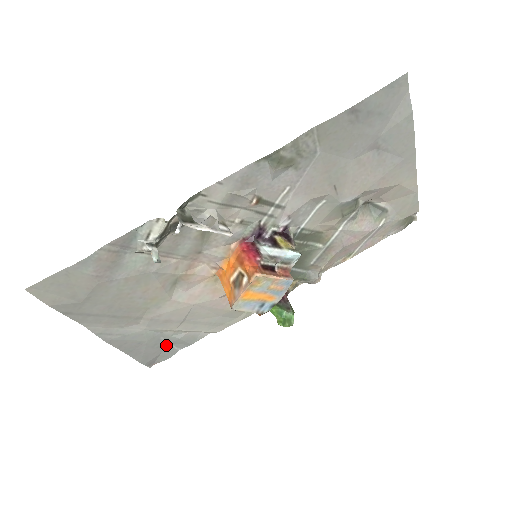
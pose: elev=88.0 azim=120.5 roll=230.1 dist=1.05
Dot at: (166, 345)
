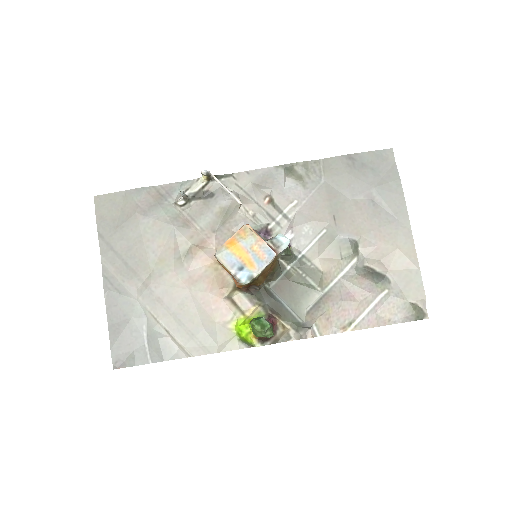
Dot at: (143, 343)
